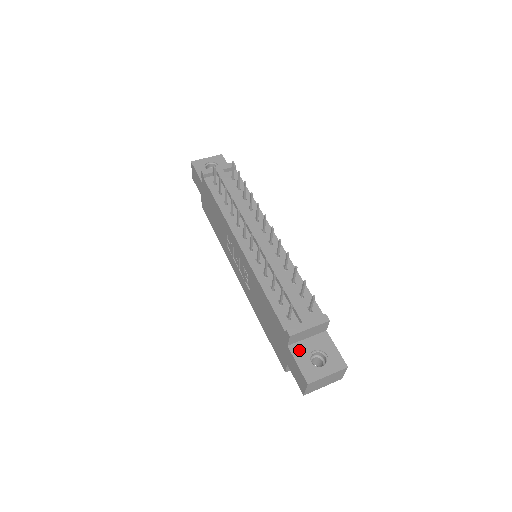
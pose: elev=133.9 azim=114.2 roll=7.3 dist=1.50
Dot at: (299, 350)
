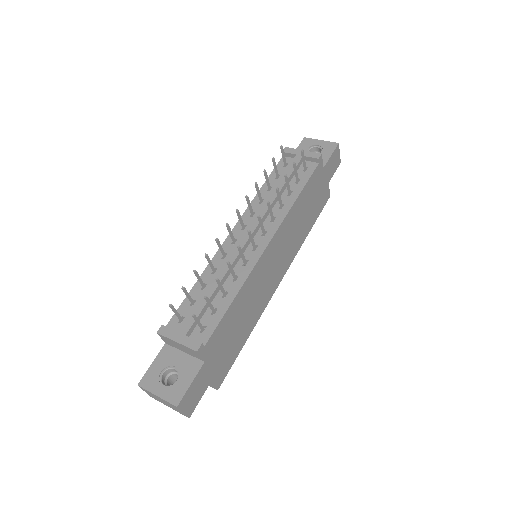
Dot at: (167, 355)
